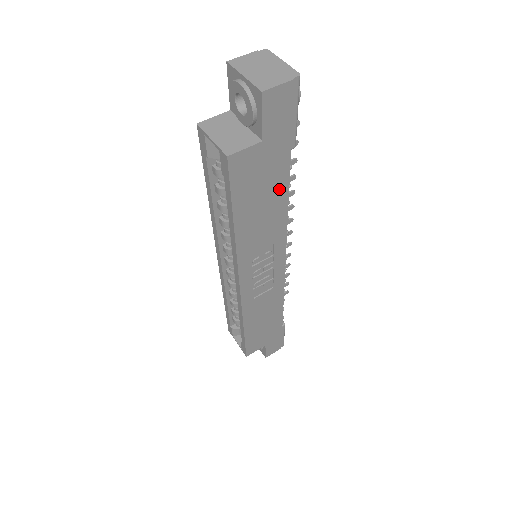
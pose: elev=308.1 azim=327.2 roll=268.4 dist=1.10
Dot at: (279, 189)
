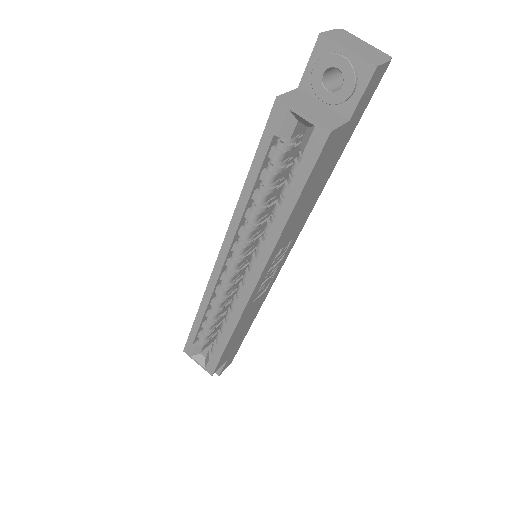
Dot at: (326, 177)
